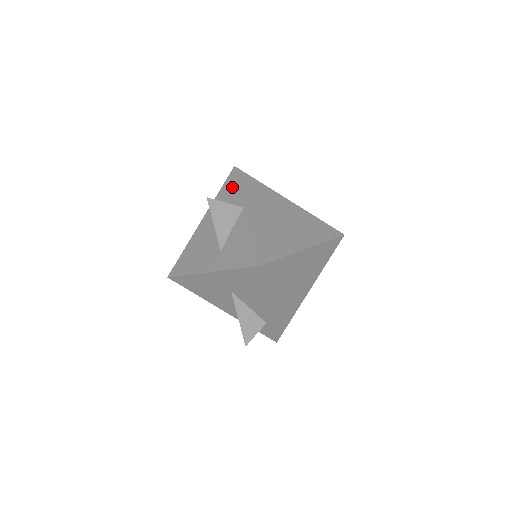
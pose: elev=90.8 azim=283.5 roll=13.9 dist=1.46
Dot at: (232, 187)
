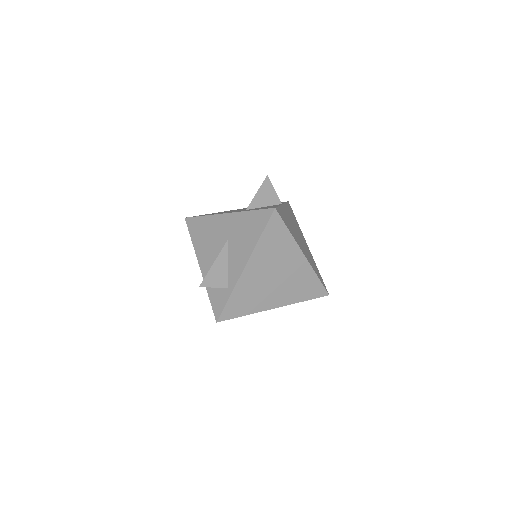
Dot at: occluded
